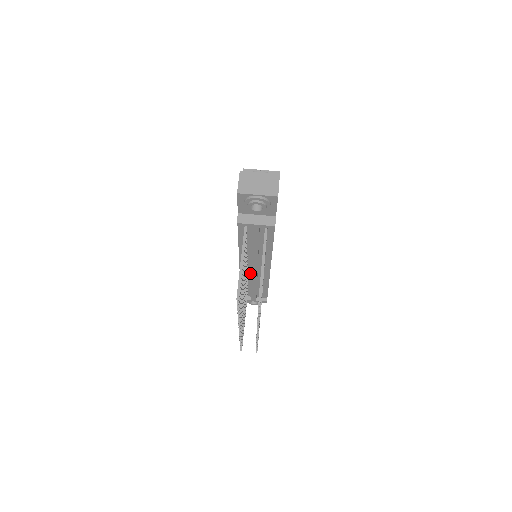
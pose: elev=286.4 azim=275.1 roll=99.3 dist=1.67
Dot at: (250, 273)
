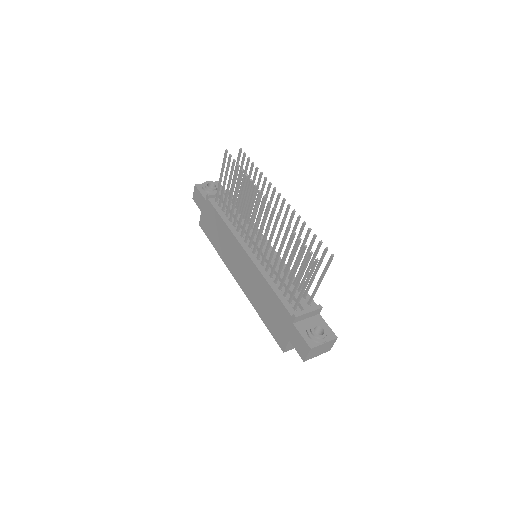
Dot at: (264, 262)
